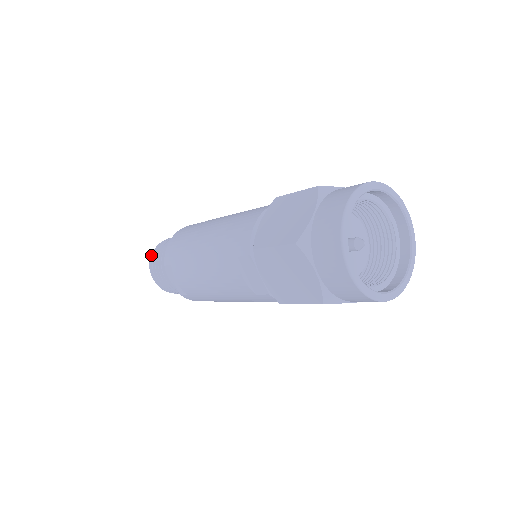
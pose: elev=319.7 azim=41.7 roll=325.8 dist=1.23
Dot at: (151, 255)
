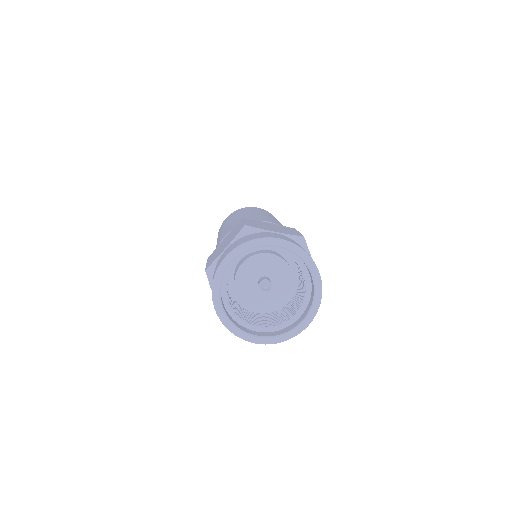
Dot at: occluded
